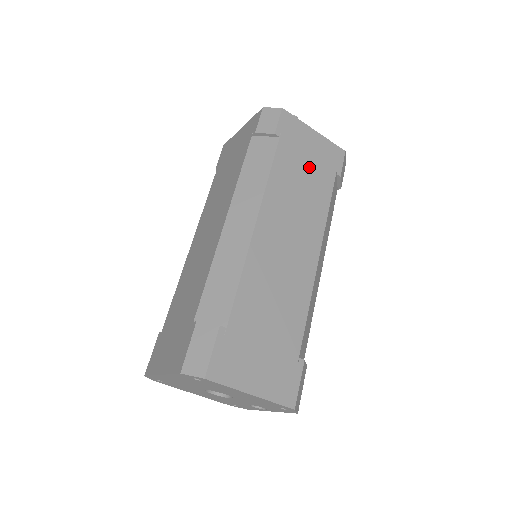
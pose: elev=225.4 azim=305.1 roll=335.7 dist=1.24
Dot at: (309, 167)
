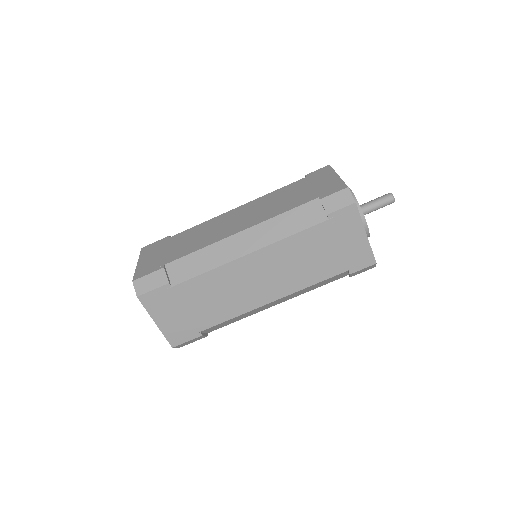
Dot at: (330, 252)
